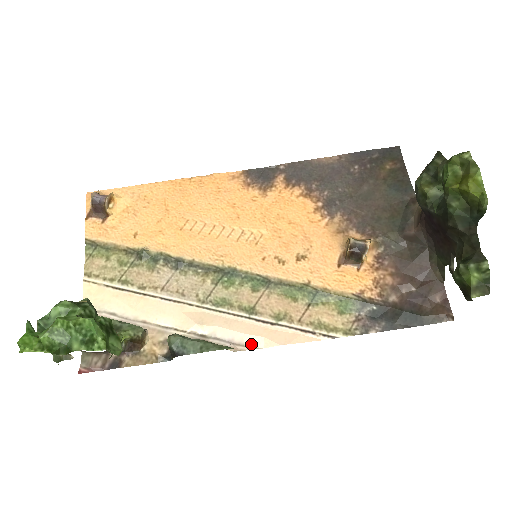
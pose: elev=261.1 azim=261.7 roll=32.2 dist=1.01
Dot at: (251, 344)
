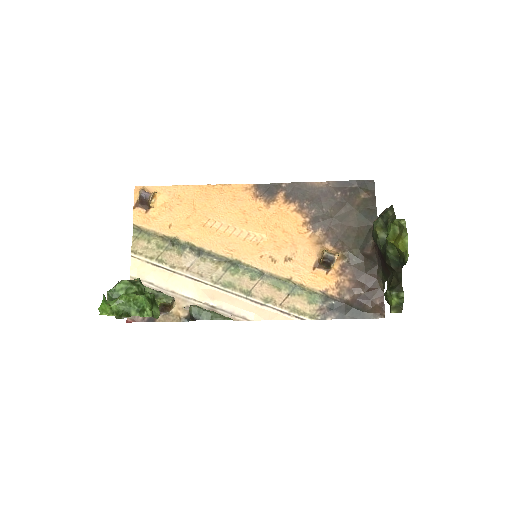
Dot at: (245, 317)
